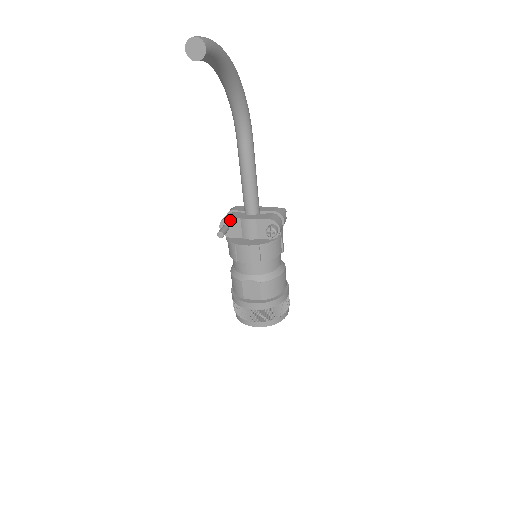
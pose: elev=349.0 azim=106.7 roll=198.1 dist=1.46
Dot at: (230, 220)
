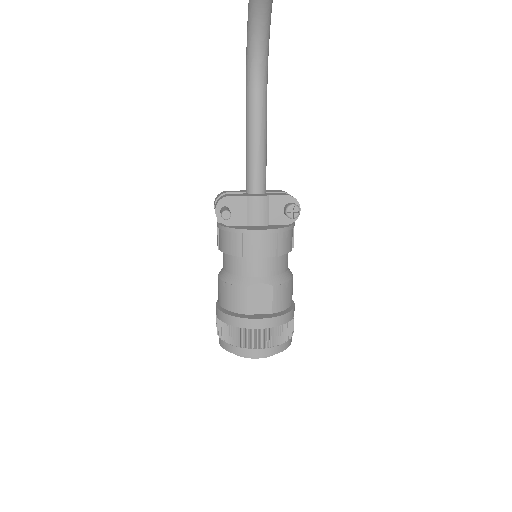
Dot at: (232, 199)
